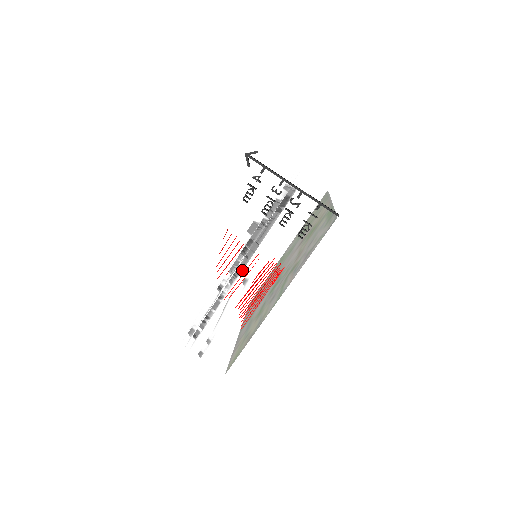
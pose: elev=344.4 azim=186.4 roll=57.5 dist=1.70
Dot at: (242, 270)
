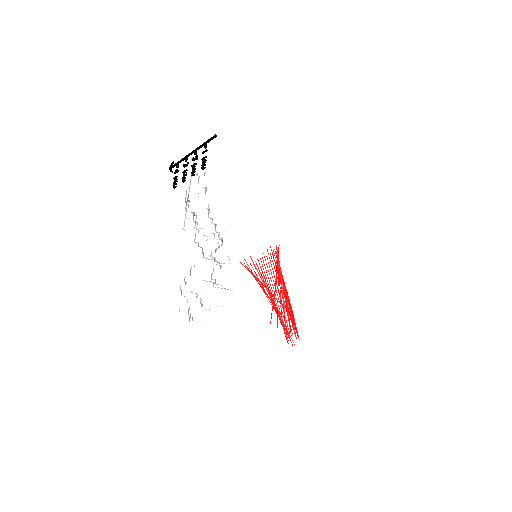
Dot at: occluded
